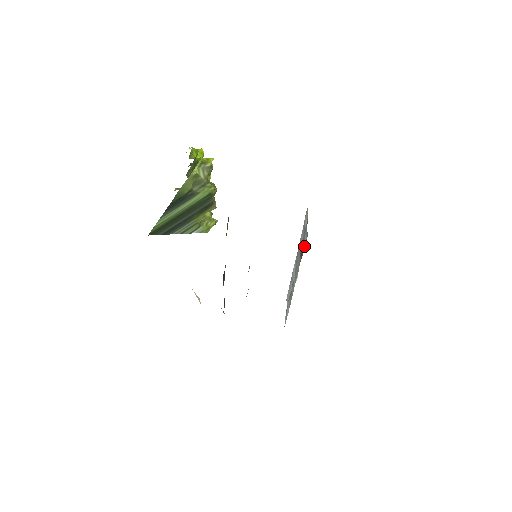
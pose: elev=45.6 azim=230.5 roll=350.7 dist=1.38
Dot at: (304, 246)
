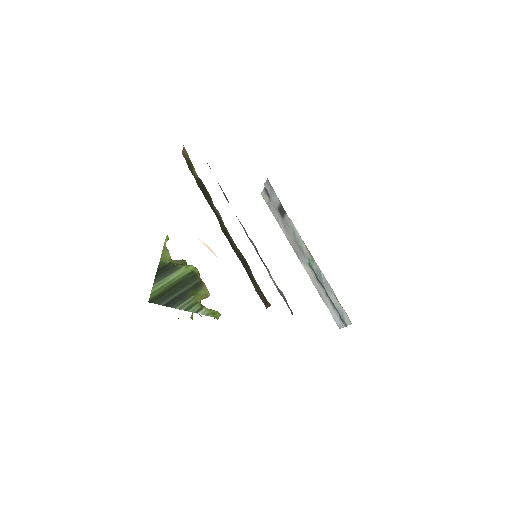
Dot at: (273, 191)
